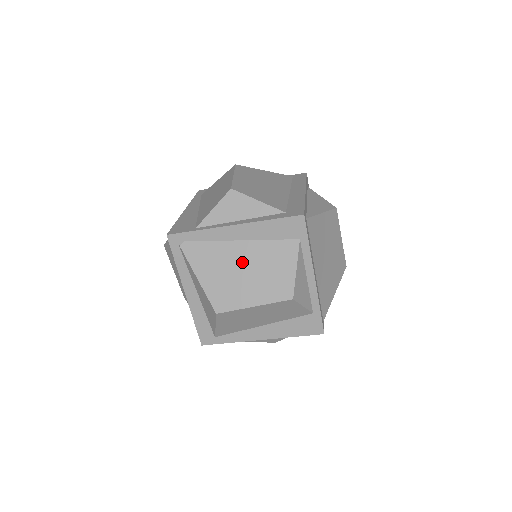
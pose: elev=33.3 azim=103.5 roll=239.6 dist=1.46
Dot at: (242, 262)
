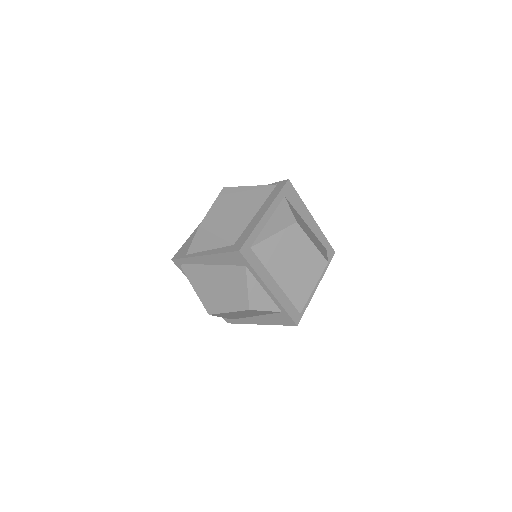
Dot at: (215, 280)
